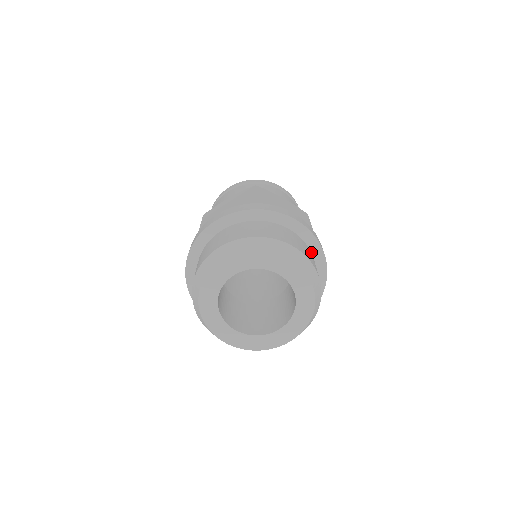
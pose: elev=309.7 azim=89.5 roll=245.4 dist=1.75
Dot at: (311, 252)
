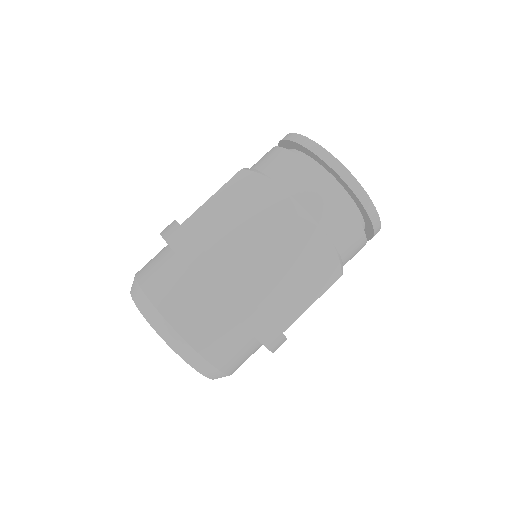
Dot at: occluded
